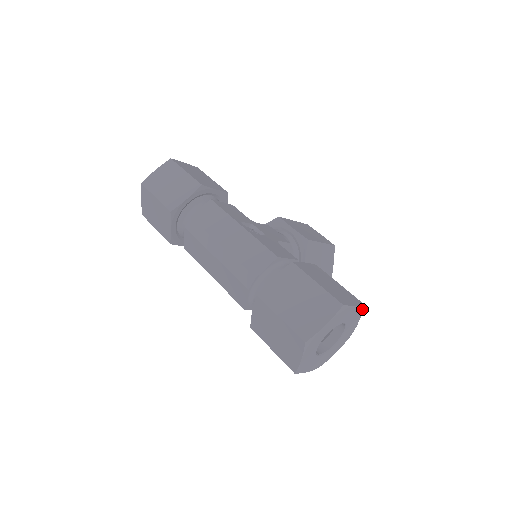
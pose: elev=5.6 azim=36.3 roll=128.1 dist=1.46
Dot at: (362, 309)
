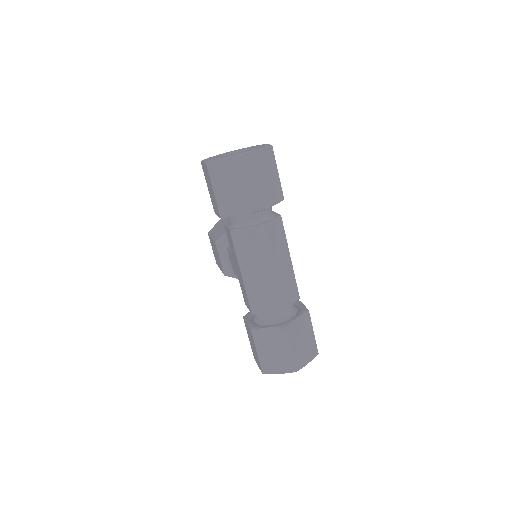
Dot at: occluded
